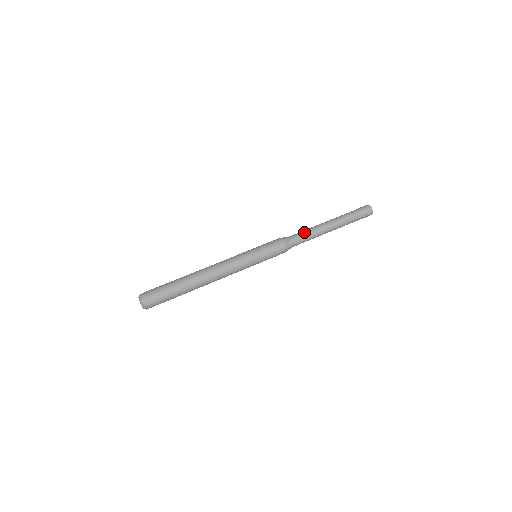
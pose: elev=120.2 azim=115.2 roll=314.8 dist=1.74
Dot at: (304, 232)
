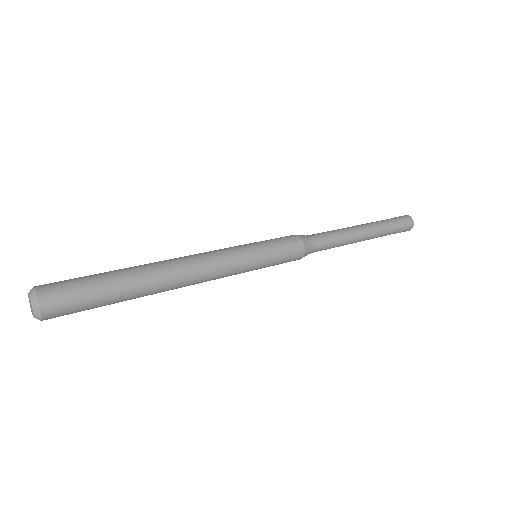
Dot at: occluded
